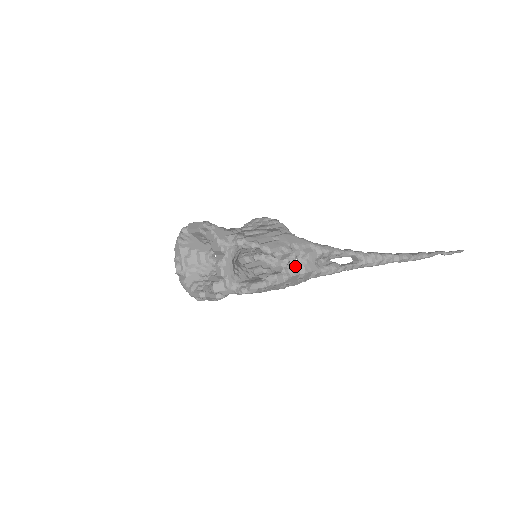
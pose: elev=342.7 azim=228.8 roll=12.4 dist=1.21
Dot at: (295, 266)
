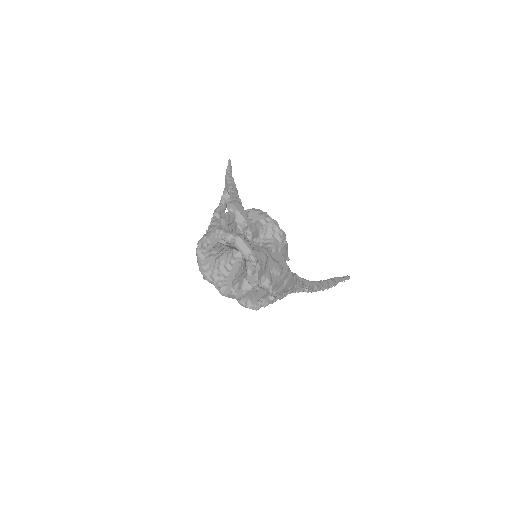
Dot at: occluded
